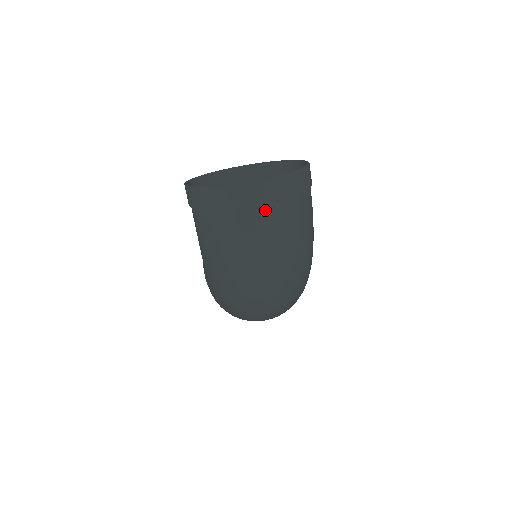
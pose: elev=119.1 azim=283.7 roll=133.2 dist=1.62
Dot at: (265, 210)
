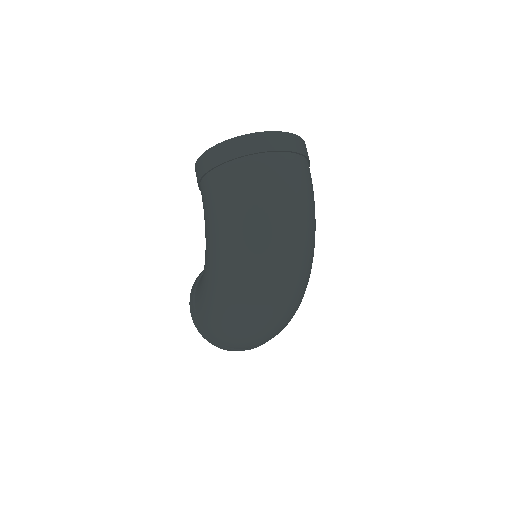
Dot at: (280, 158)
